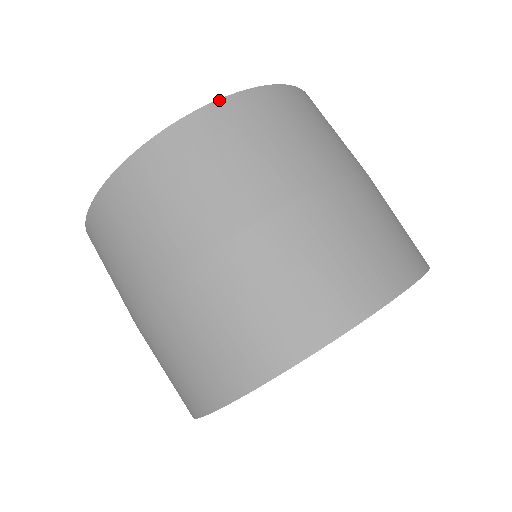
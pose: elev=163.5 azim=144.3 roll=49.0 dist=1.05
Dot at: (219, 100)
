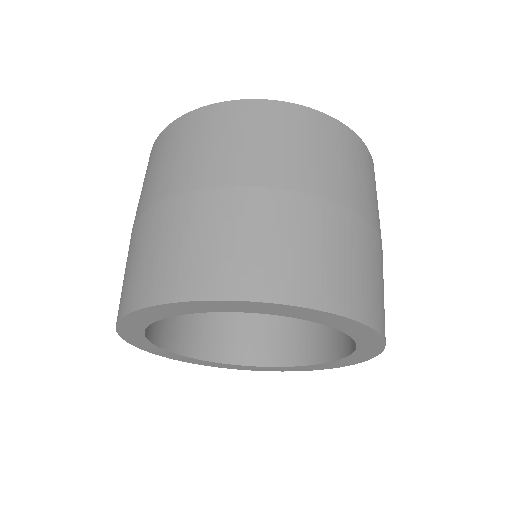
Dot at: (321, 112)
